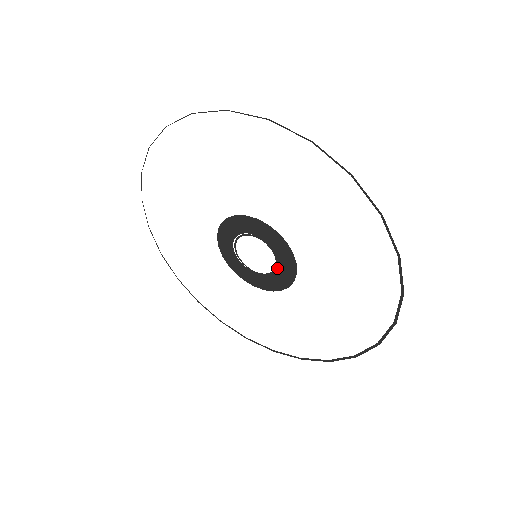
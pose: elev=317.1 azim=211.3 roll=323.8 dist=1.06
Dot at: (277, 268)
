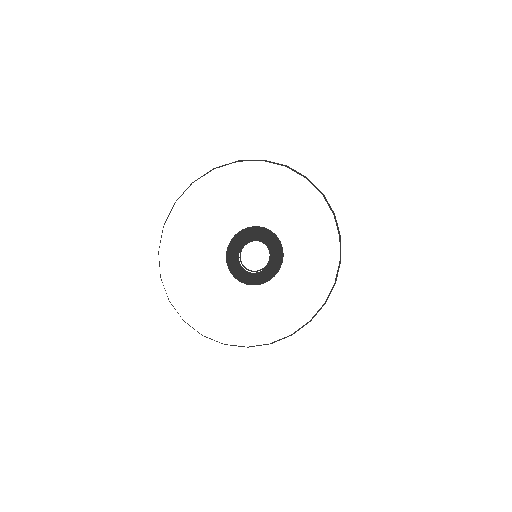
Dot at: (266, 244)
